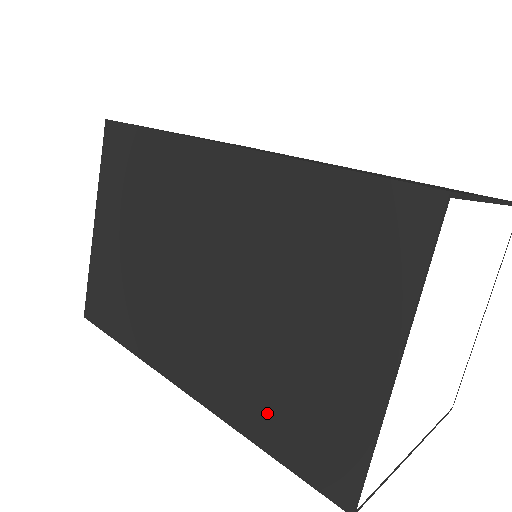
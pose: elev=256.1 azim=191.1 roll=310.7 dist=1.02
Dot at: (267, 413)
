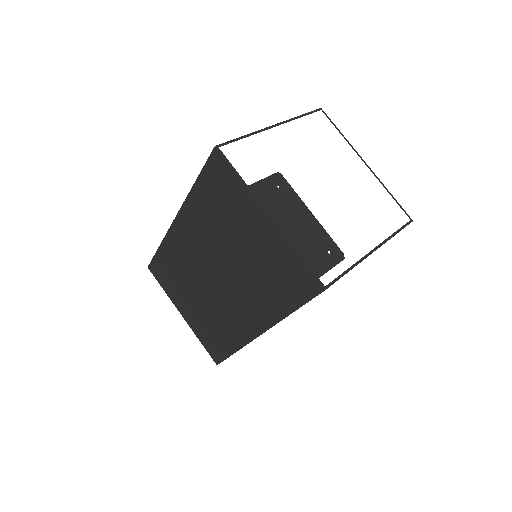
Dot at: (276, 296)
